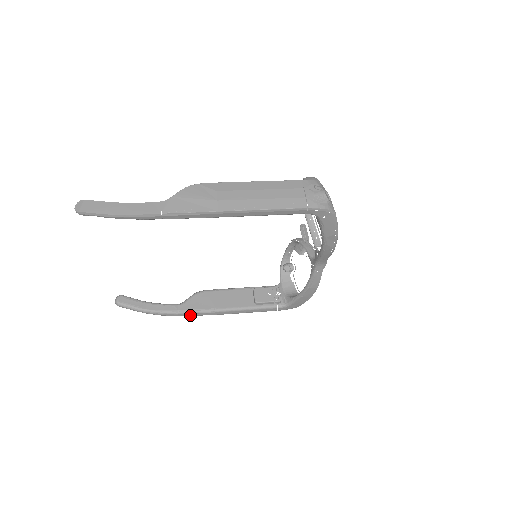
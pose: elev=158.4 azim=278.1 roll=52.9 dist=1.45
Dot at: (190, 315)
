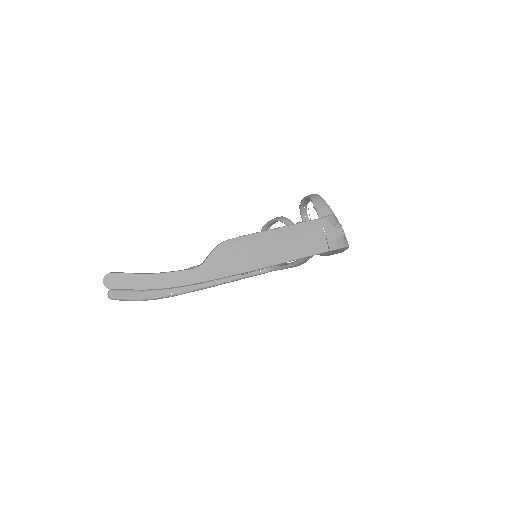
Dot at: occluded
